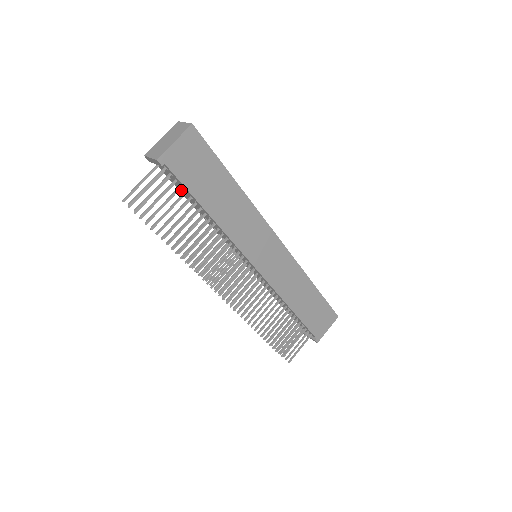
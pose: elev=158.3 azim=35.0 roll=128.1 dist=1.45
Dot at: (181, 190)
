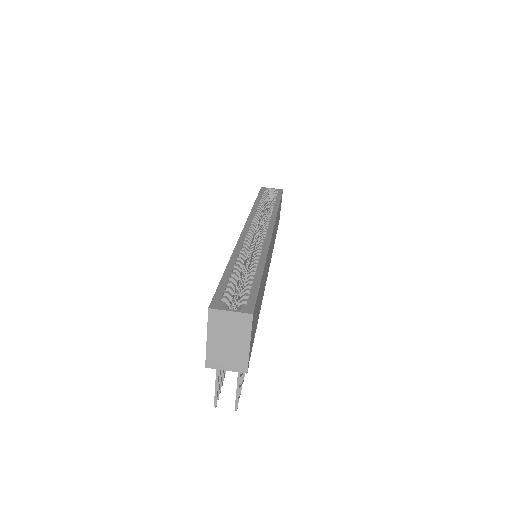
Dot at: occluded
